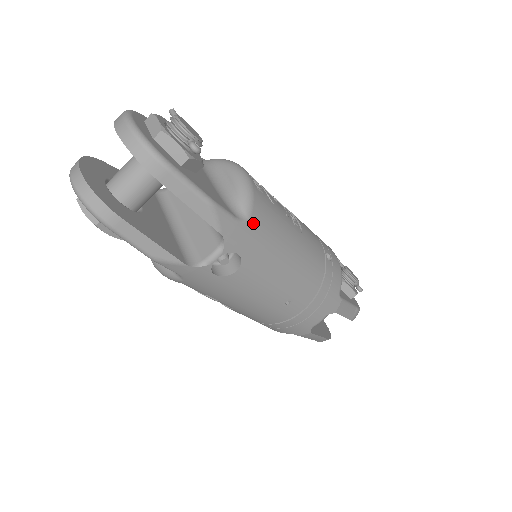
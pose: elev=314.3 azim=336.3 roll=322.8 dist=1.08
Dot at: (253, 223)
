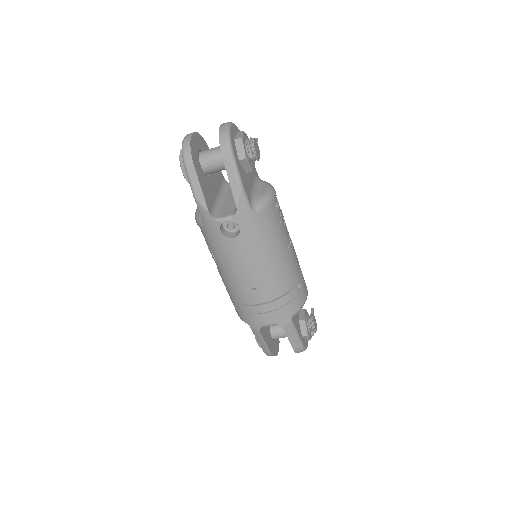
Dot at: (259, 217)
